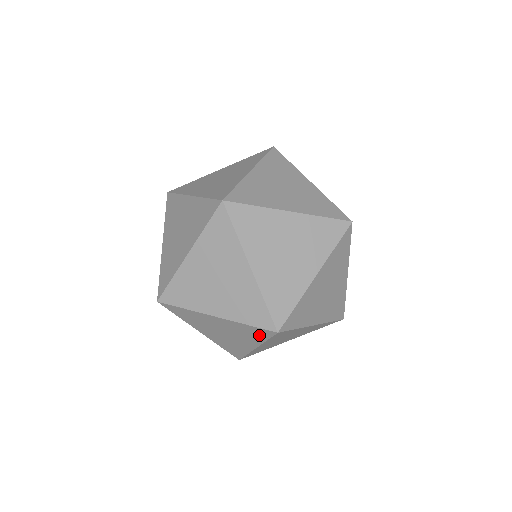
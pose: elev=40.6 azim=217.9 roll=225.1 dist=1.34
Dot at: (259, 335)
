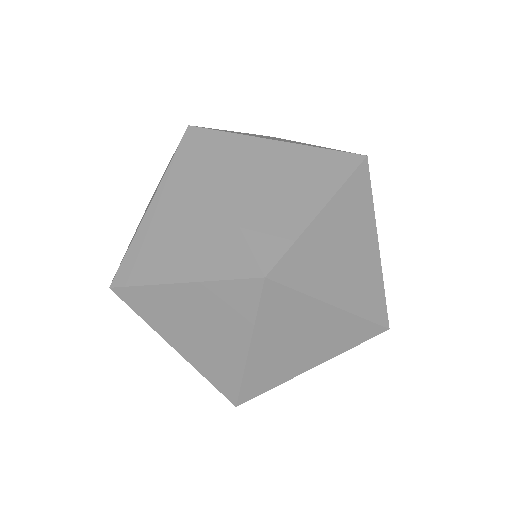
Dot at: occluded
